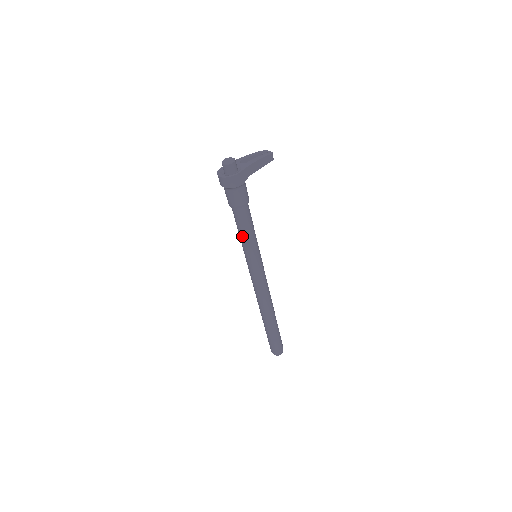
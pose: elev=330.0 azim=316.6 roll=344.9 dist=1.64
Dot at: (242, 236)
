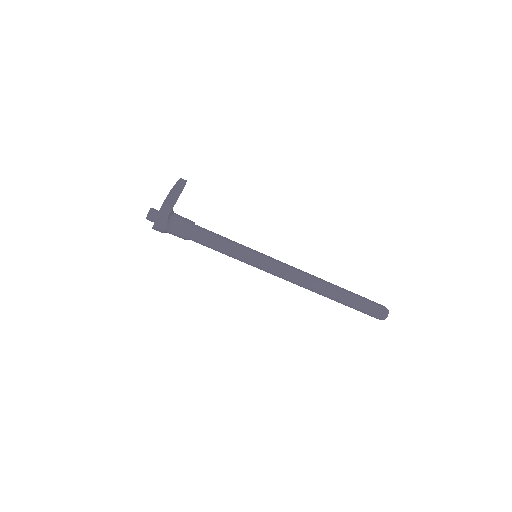
Dot at: occluded
